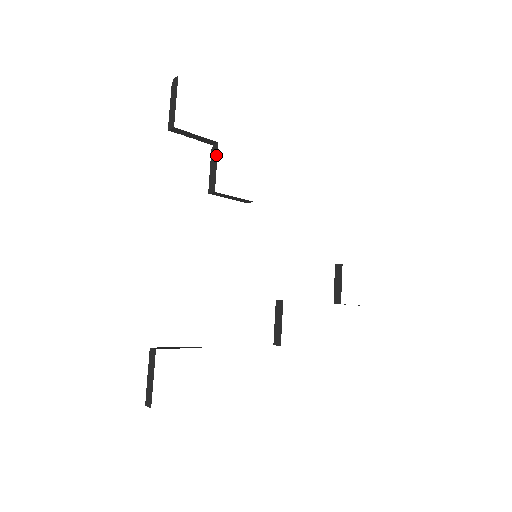
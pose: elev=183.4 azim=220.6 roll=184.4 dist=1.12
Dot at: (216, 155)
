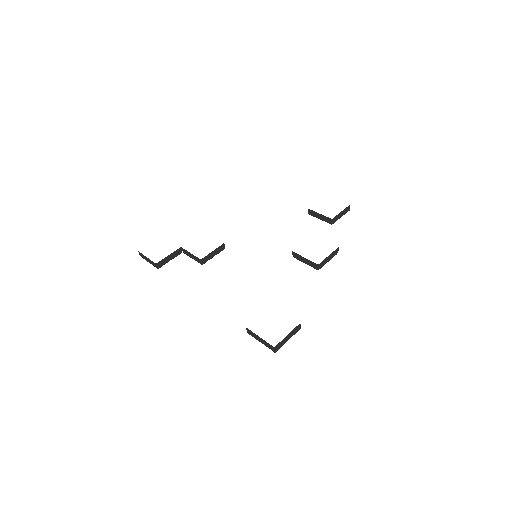
Dot at: (186, 251)
